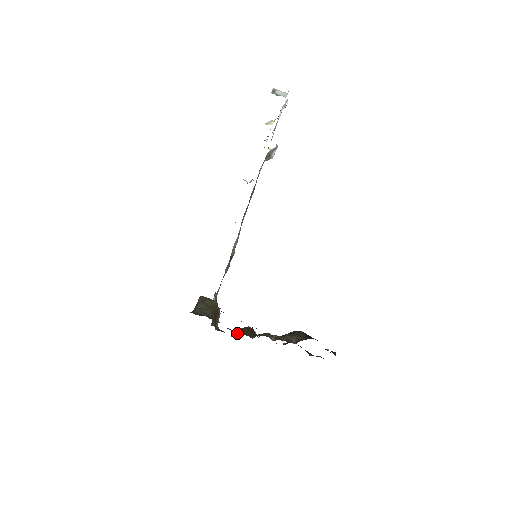
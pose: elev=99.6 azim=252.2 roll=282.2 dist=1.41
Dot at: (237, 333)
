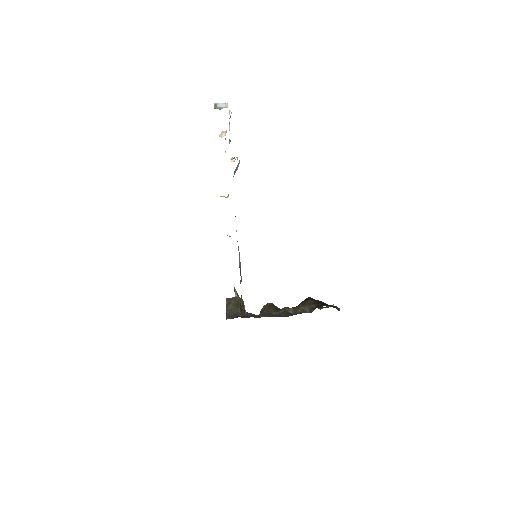
Dot at: (262, 312)
